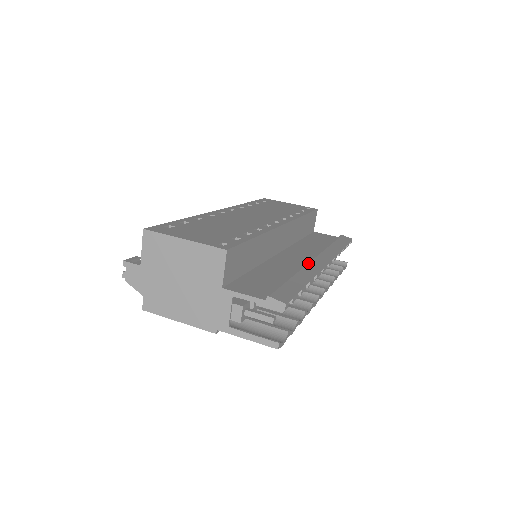
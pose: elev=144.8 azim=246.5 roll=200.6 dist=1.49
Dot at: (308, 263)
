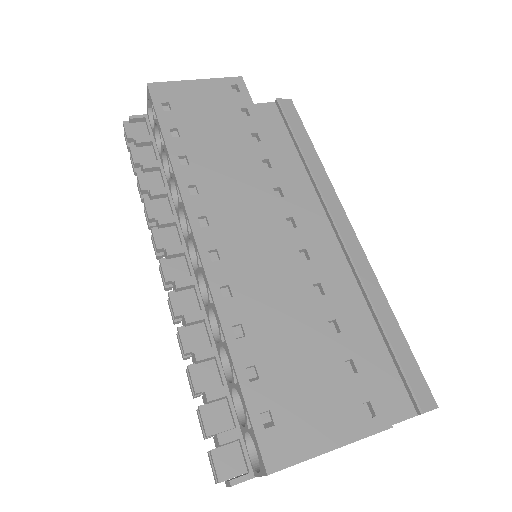
Dot at: (354, 263)
